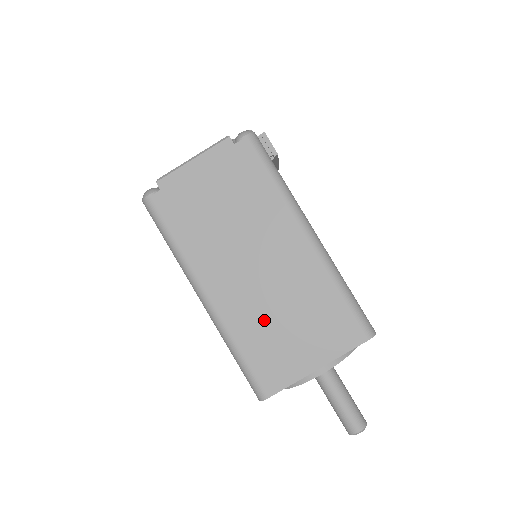
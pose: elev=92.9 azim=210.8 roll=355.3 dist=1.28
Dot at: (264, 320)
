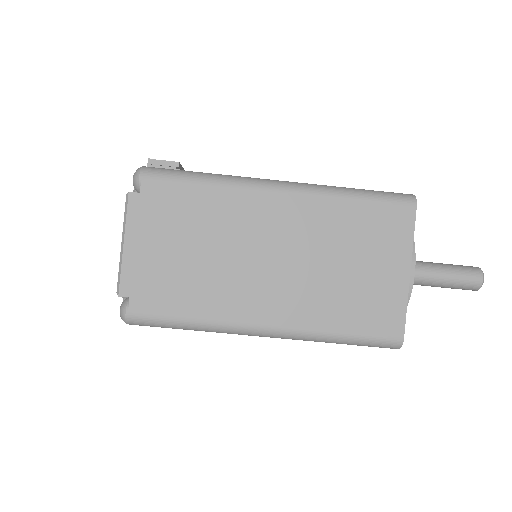
Dot at: (329, 289)
